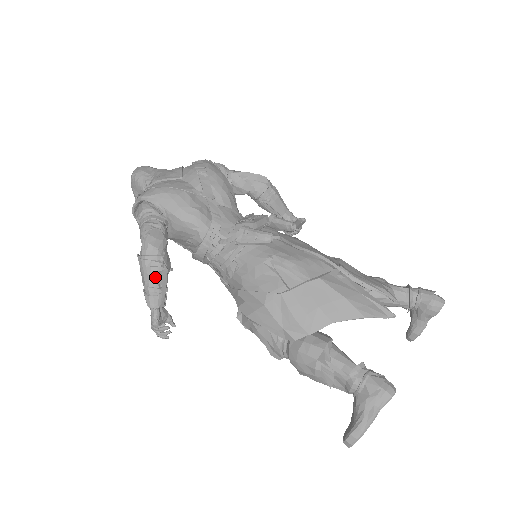
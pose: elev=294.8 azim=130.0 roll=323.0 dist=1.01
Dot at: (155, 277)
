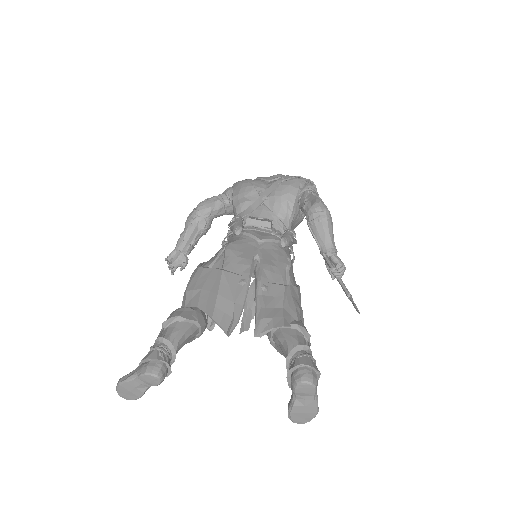
Dot at: (186, 228)
